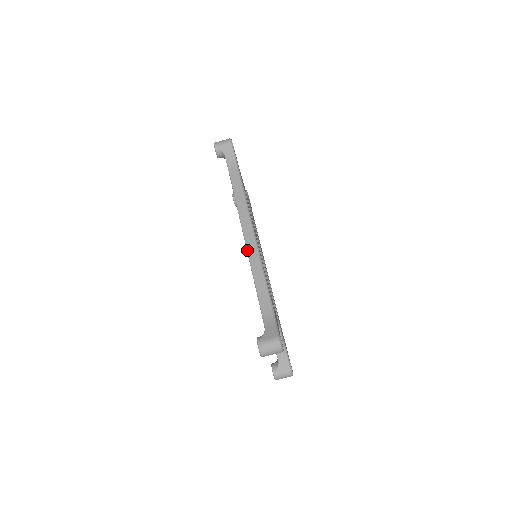
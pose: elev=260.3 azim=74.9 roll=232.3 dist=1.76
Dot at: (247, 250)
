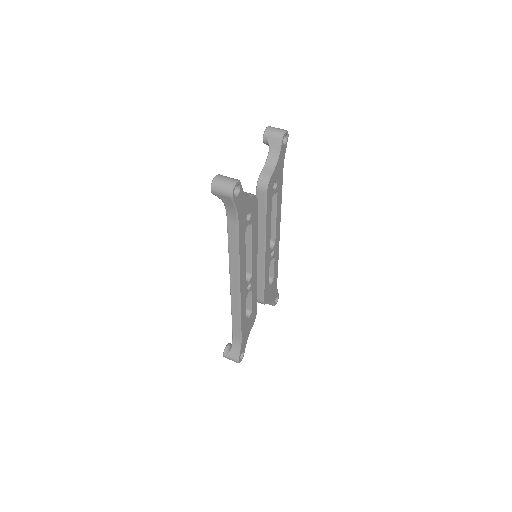
Dot at: occluded
